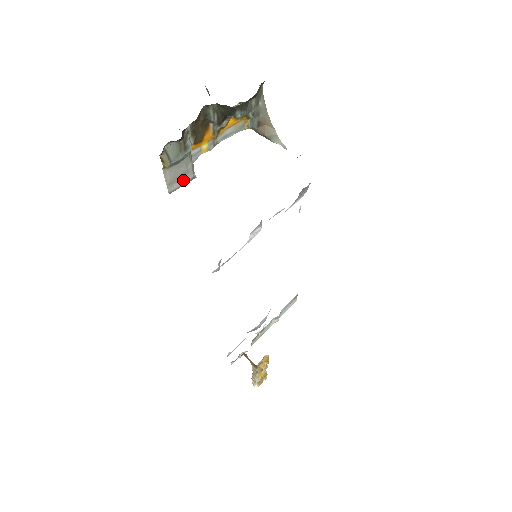
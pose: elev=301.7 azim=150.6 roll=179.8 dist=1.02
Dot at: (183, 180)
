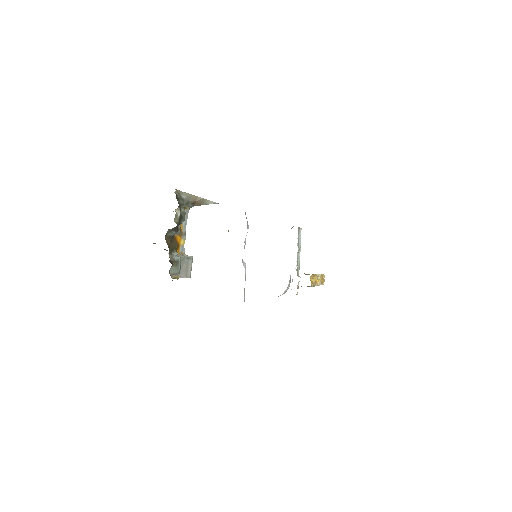
Dot at: (189, 266)
